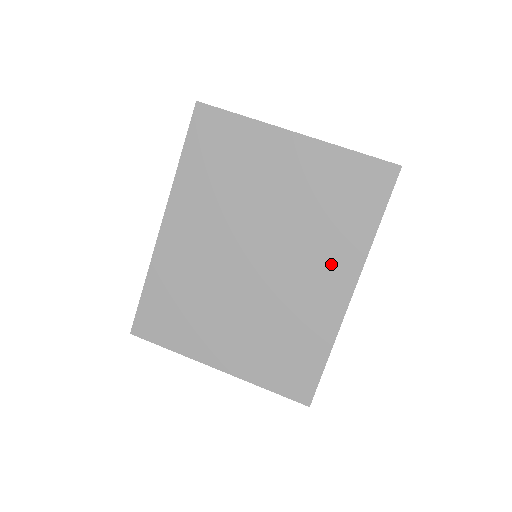
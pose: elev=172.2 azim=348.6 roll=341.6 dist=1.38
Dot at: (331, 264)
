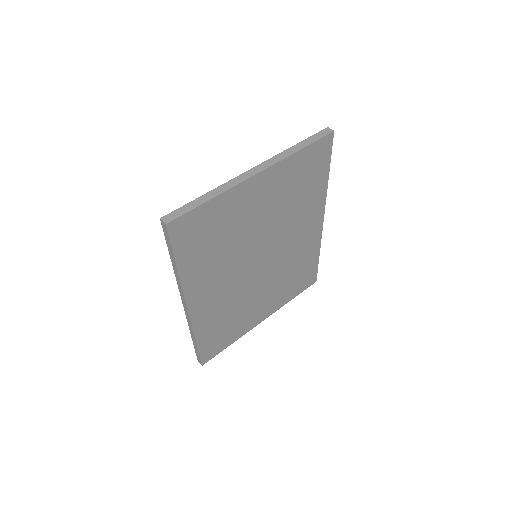
Dot at: (308, 219)
